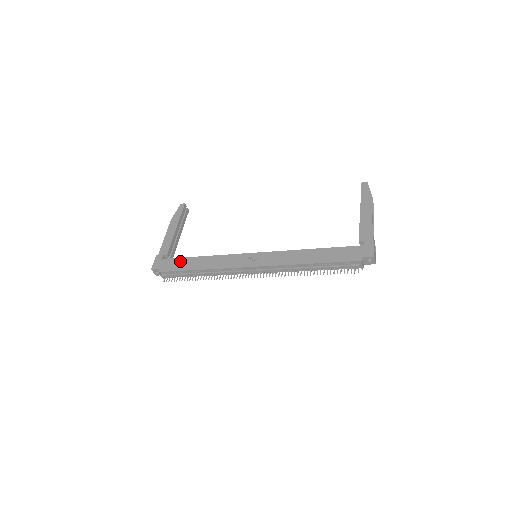
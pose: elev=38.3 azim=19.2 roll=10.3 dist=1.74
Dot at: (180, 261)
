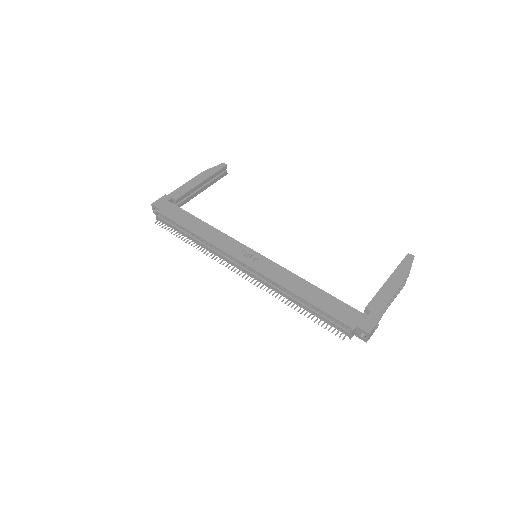
Dot at: (183, 213)
